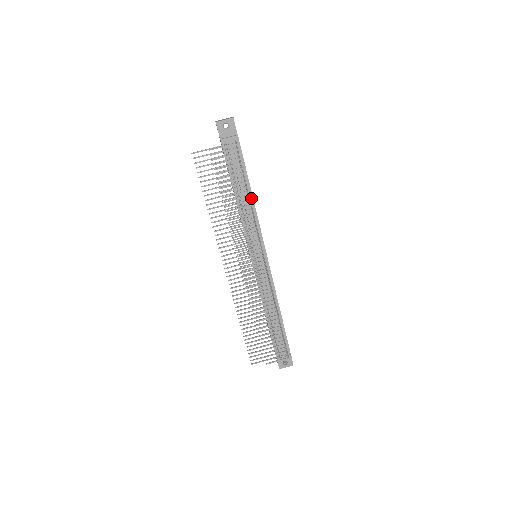
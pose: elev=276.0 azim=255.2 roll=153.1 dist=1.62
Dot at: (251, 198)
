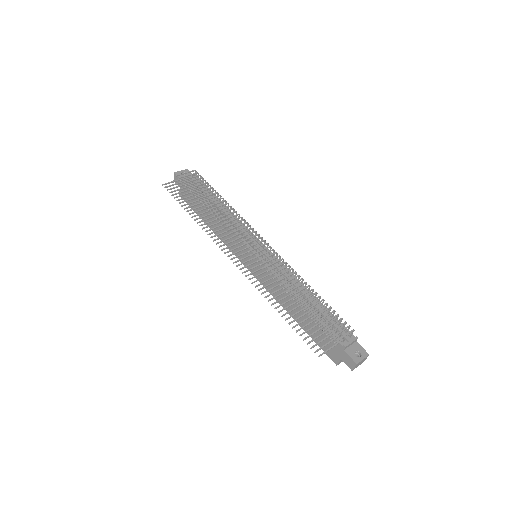
Dot at: (226, 209)
